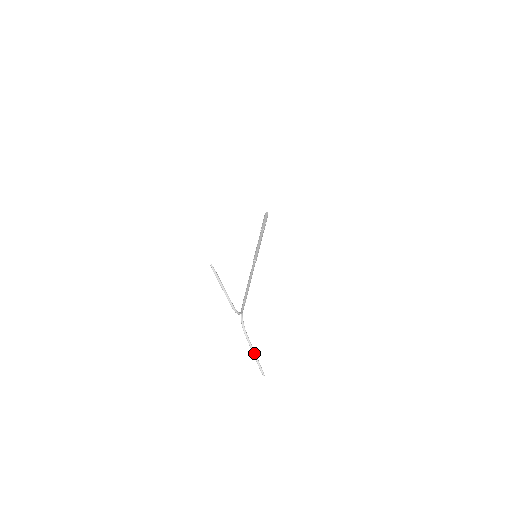
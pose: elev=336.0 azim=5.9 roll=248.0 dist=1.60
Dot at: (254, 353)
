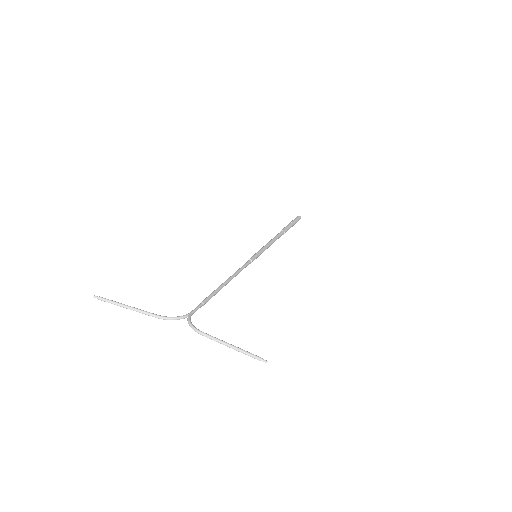
Dot at: (228, 345)
